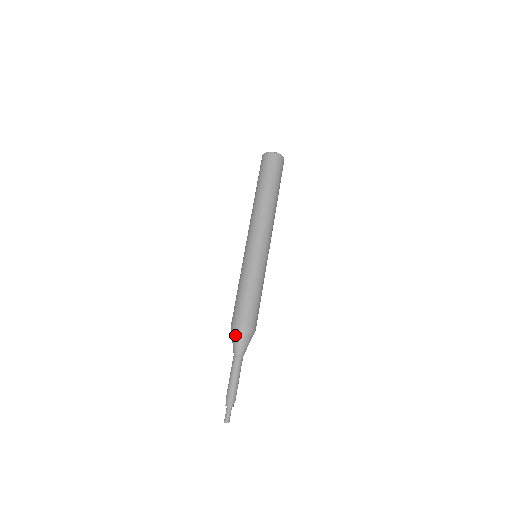
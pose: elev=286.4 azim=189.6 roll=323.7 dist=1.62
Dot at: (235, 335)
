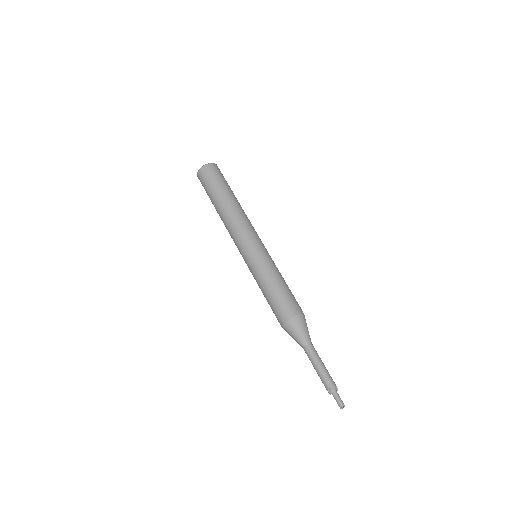
Dot at: (301, 325)
